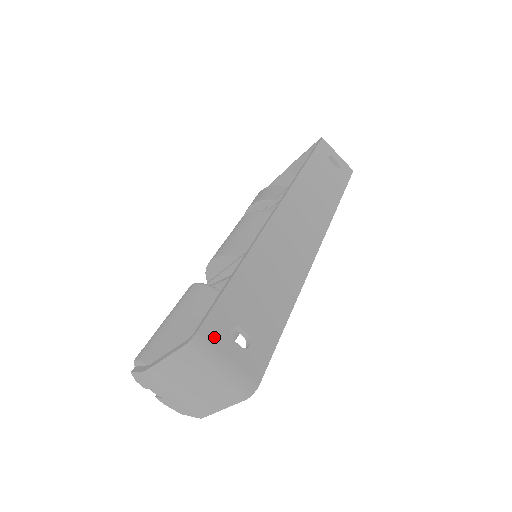
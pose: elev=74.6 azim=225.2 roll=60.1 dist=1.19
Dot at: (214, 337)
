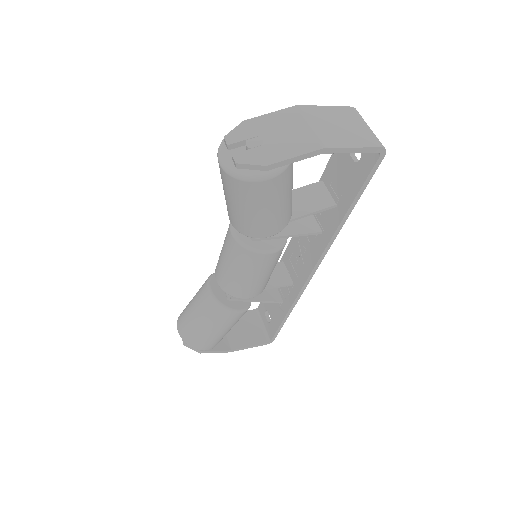
Dot at: occluded
